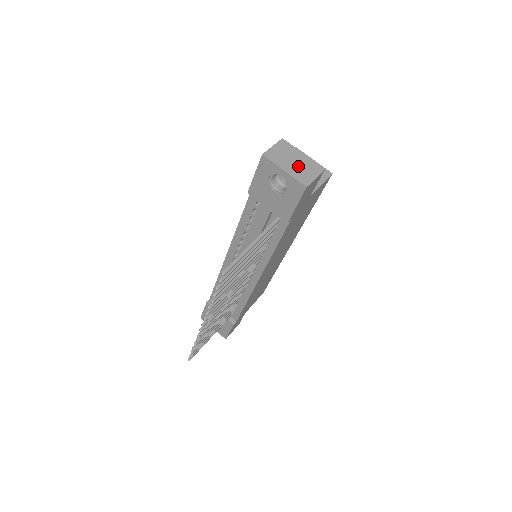
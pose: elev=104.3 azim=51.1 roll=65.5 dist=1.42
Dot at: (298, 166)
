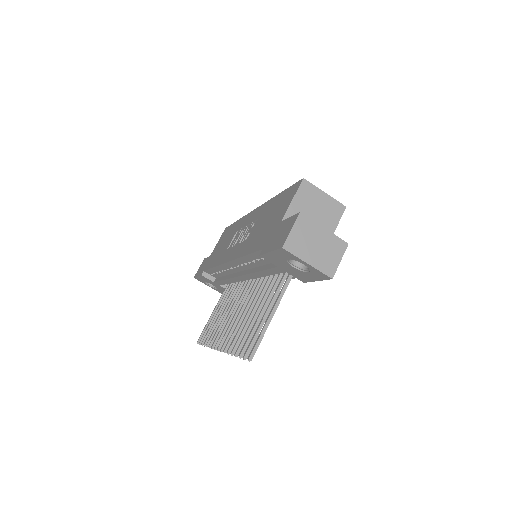
Dot at: (321, 251)
